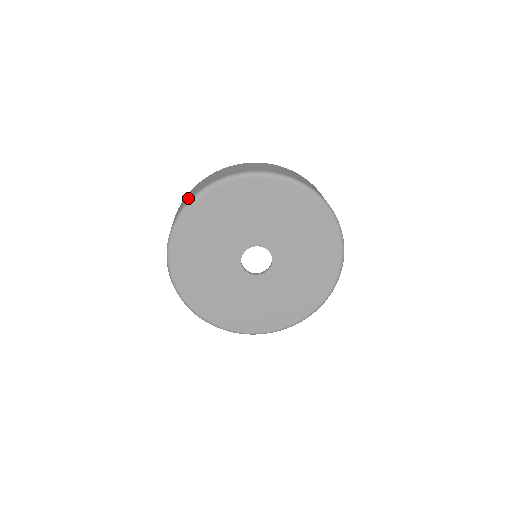
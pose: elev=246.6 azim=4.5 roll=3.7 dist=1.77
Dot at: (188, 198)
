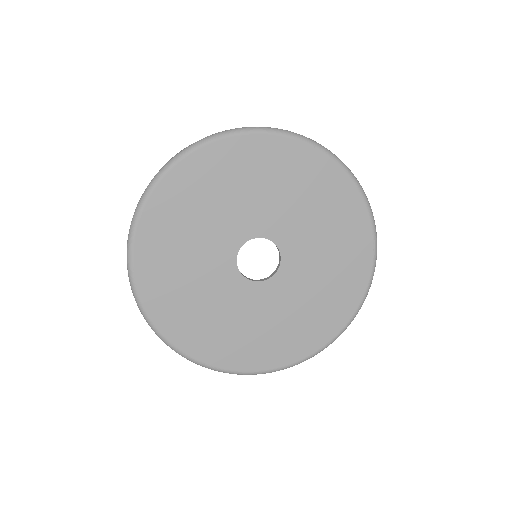
Dot at: occluded
